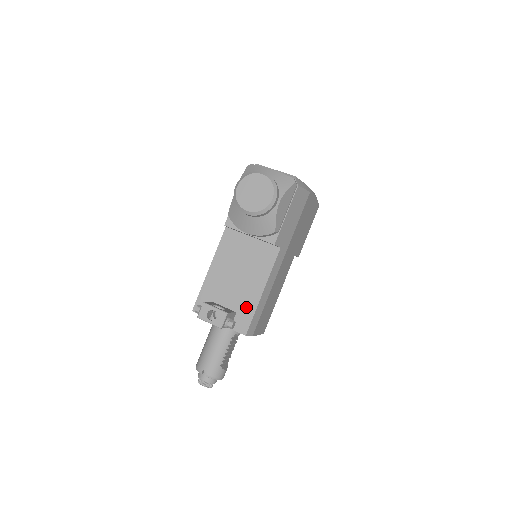
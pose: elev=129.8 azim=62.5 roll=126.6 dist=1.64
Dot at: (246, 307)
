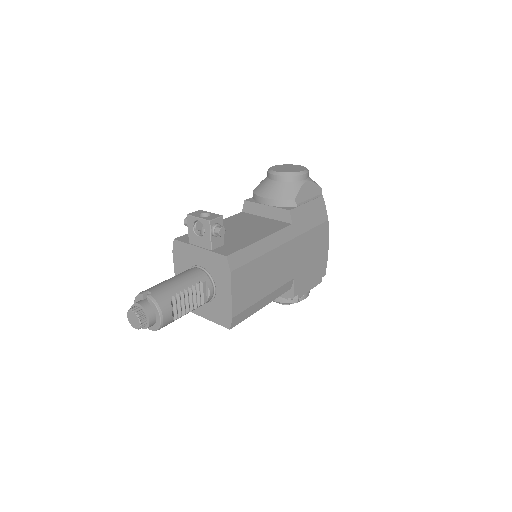
Dot at: (238, 243)
